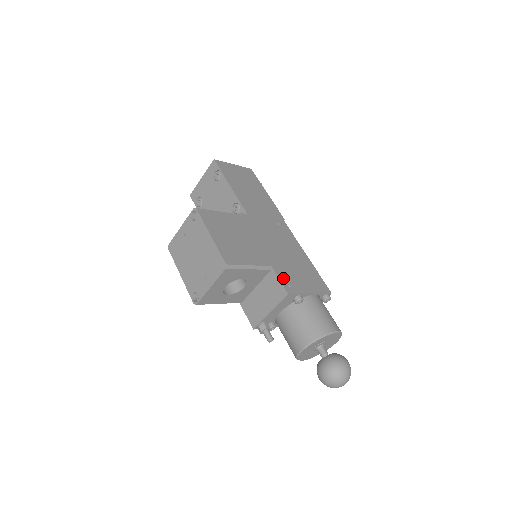
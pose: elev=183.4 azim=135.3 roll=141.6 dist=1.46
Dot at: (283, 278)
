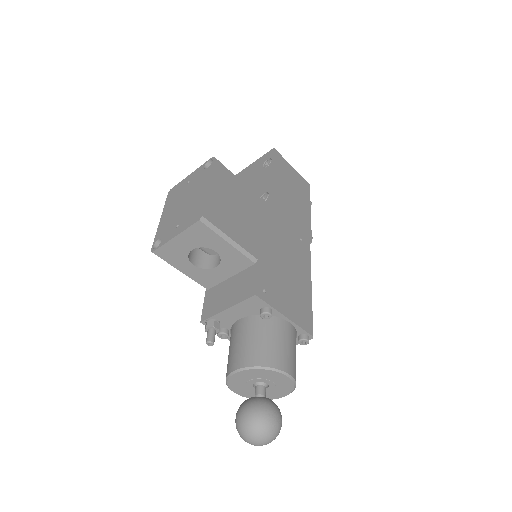
Dot at: (262, 279)
